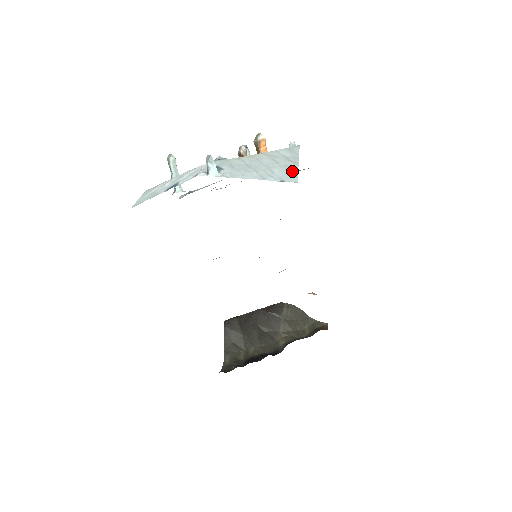
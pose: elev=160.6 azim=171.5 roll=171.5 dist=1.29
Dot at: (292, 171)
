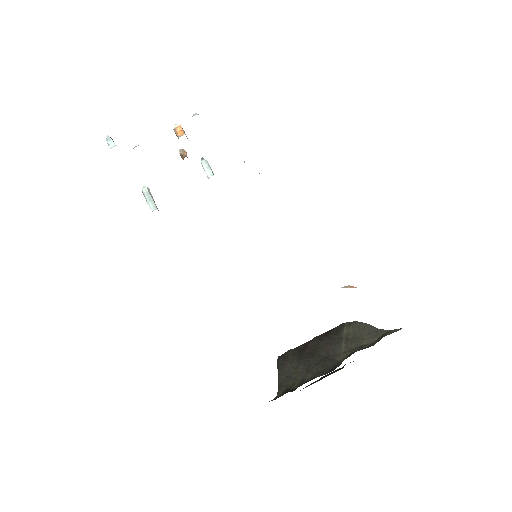
Dot at: occluded
